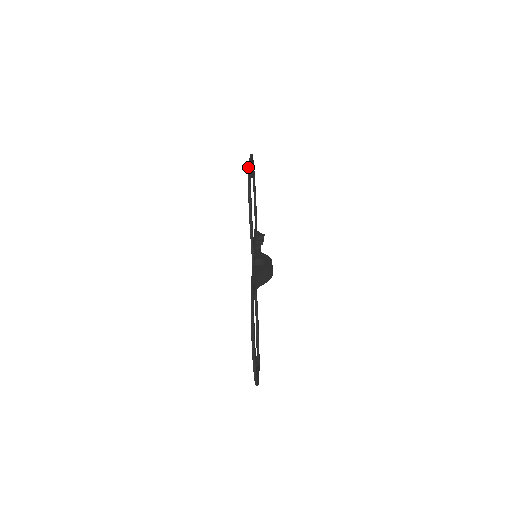
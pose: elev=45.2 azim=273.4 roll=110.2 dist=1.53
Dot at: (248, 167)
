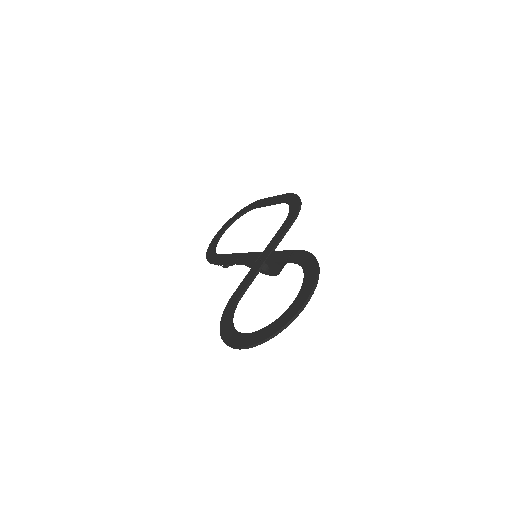
Dot at: (291, 193)
